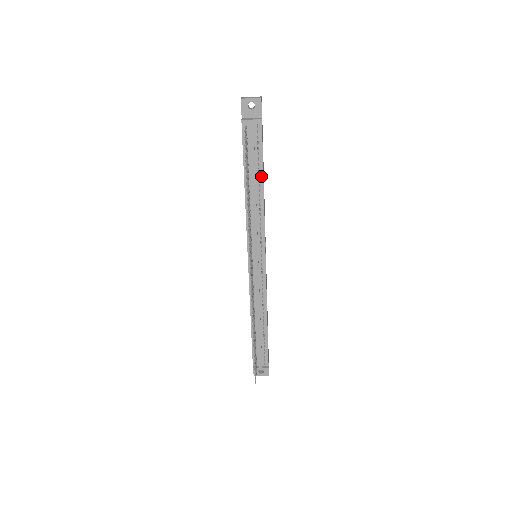
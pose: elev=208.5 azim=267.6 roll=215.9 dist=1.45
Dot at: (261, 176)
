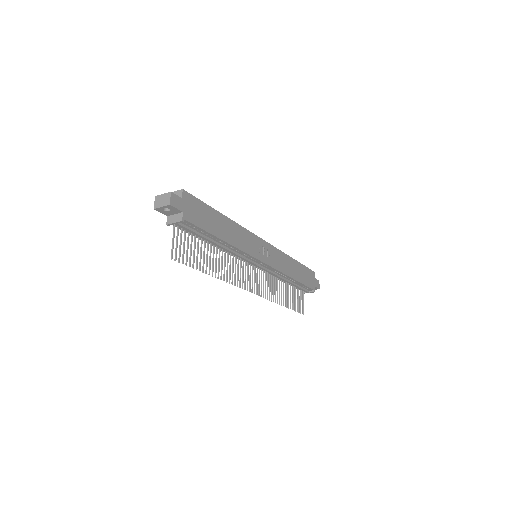
Dot at: (216, 238)
